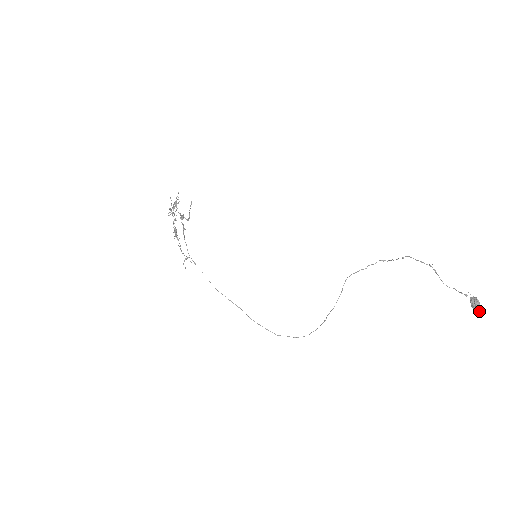
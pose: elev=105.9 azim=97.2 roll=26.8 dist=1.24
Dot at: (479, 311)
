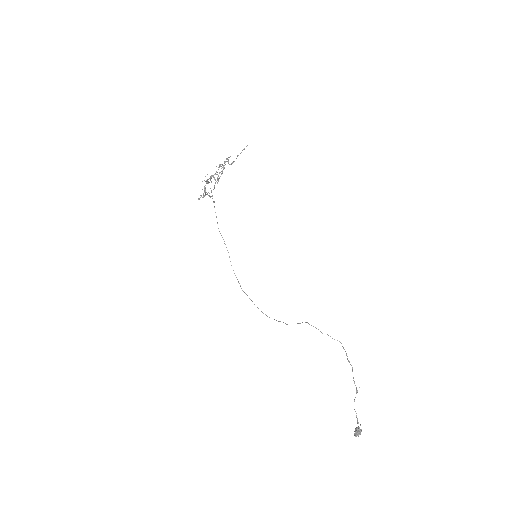
Dot at: (356, 436)
